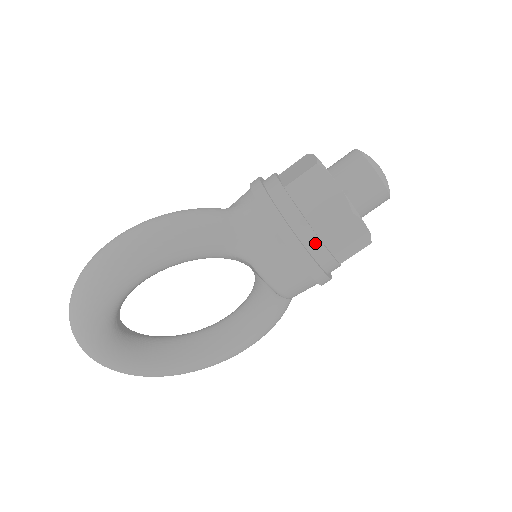
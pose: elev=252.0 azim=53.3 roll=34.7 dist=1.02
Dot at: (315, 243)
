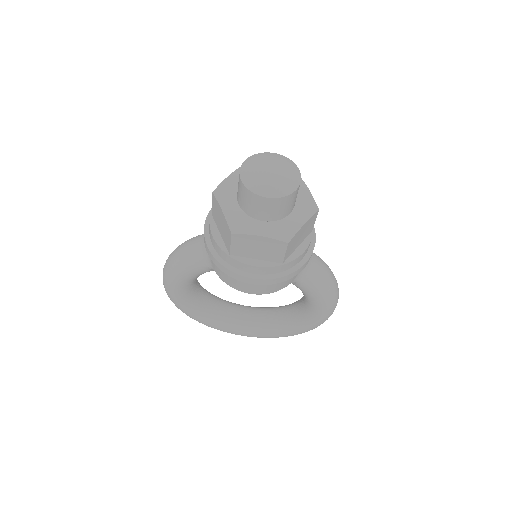
Dot at: (230, 260)
